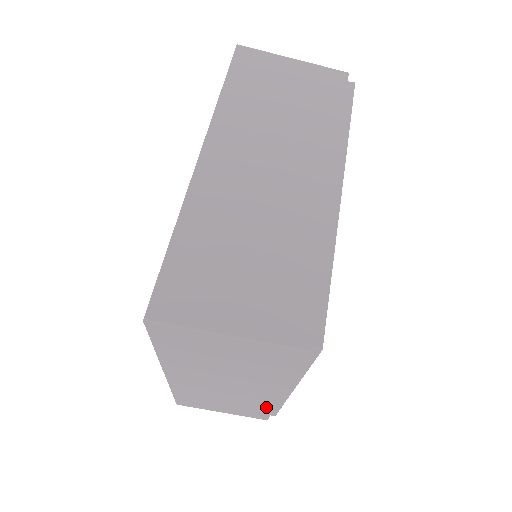
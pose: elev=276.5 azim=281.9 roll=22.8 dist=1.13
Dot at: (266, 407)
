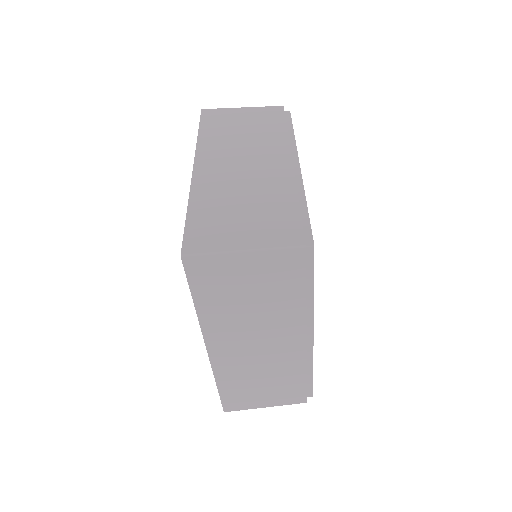
Dot at: occluded
